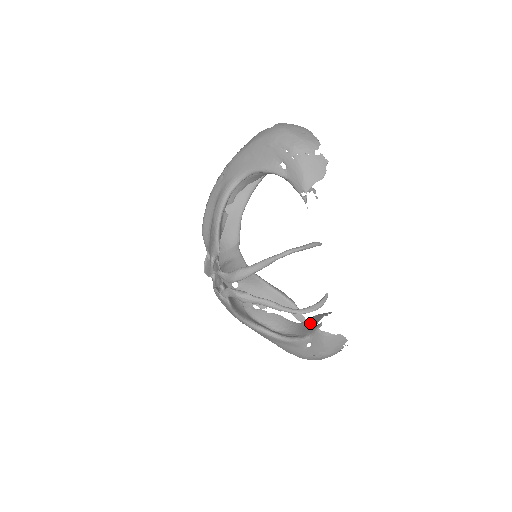
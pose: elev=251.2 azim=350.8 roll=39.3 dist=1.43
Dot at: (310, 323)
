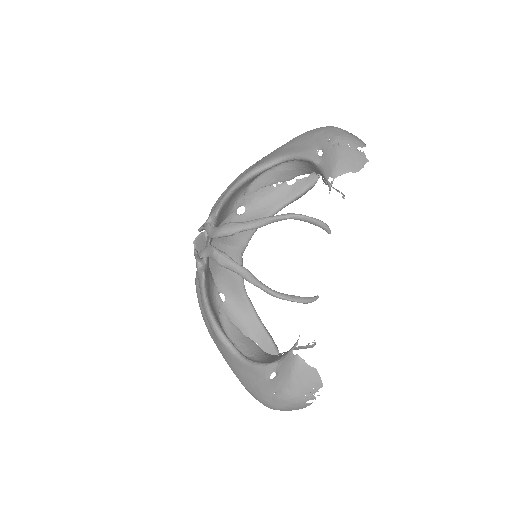
Dot at: occluded
